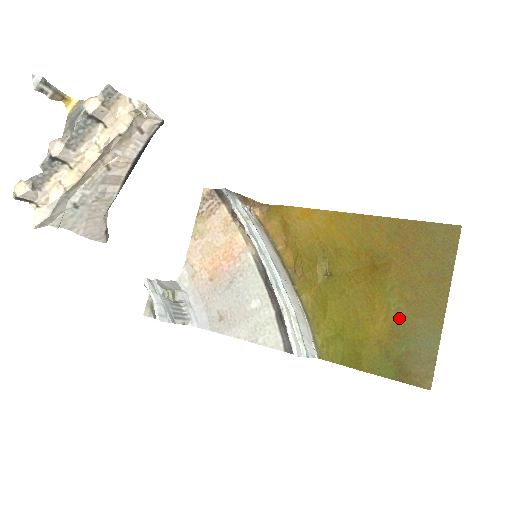
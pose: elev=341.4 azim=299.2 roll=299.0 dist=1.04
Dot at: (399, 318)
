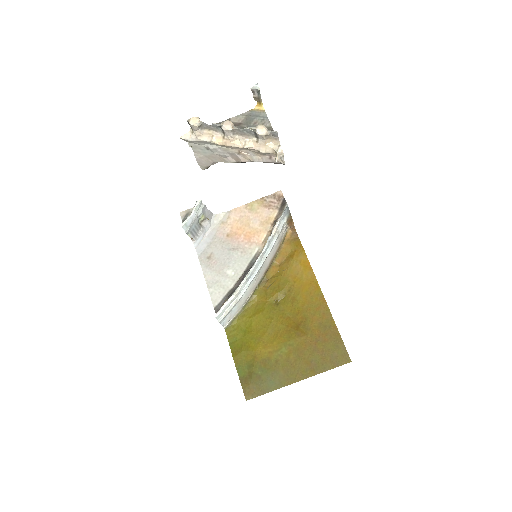
Dot at: (276, 359)
